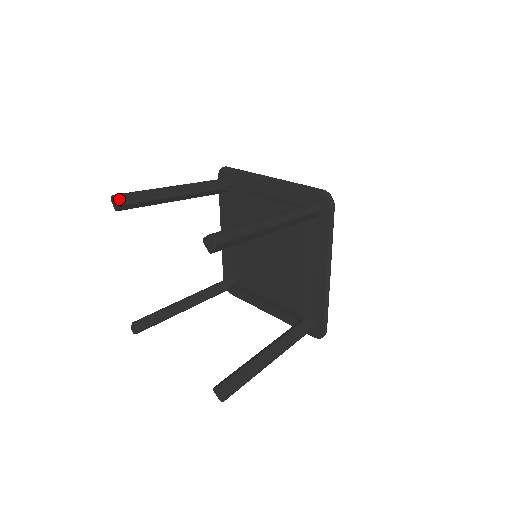
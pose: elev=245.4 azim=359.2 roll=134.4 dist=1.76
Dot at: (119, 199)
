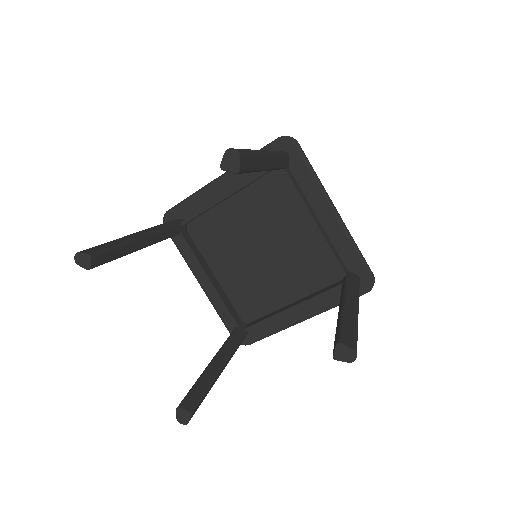
Dot at: (86, 252)
